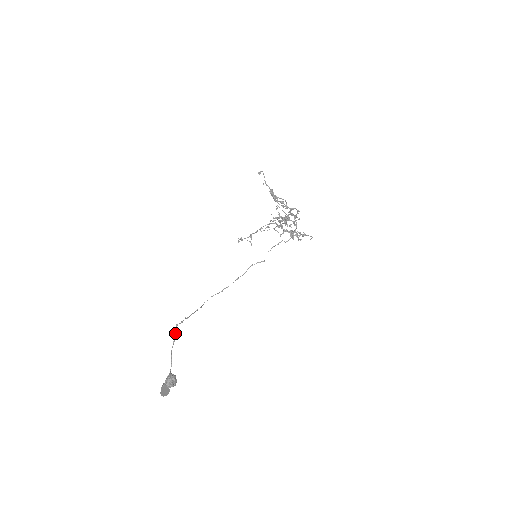
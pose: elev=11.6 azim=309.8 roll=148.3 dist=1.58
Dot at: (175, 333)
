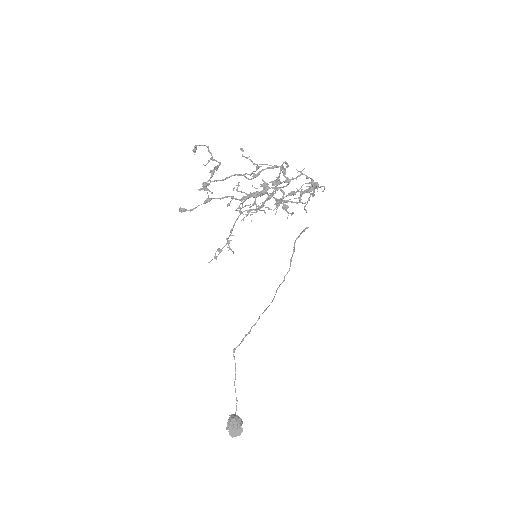
Dot at: occluded
